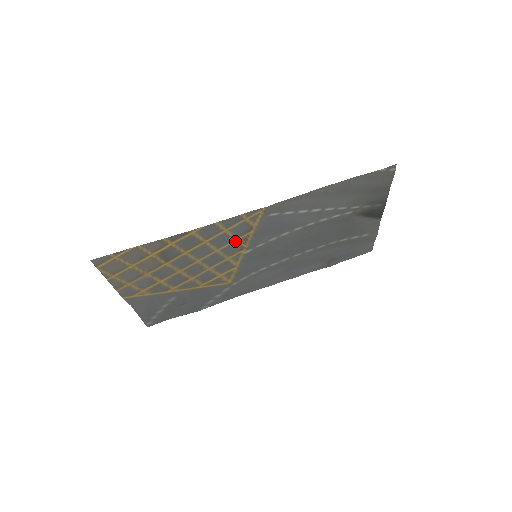
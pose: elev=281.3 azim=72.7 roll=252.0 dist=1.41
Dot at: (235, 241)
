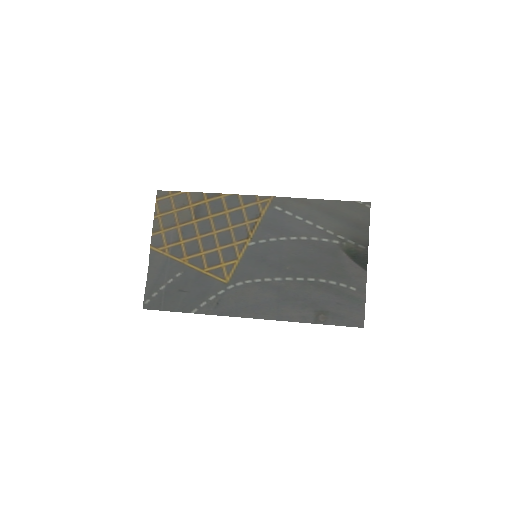
Dot at: (246, 224)
